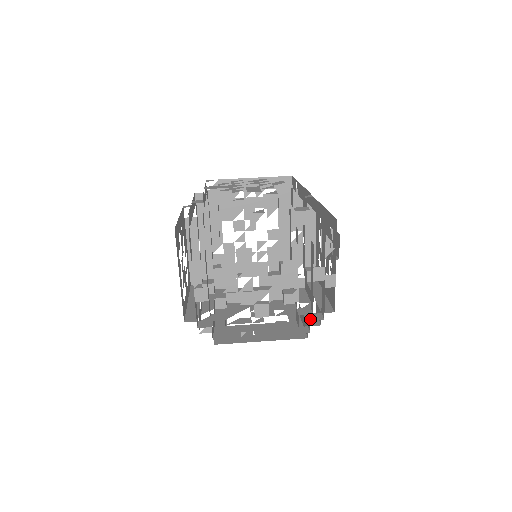
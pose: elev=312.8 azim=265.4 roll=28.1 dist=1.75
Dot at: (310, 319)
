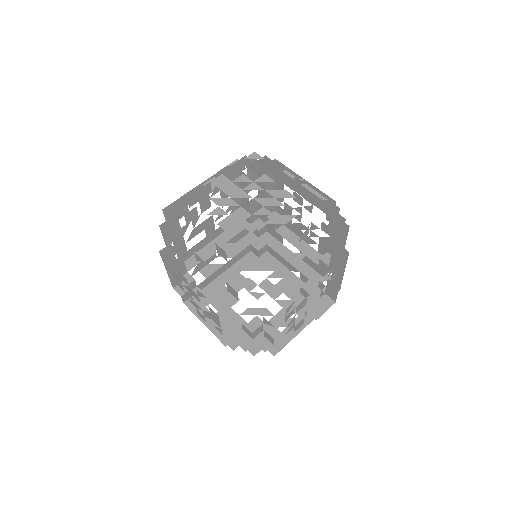
Dot at: (246, 345)
